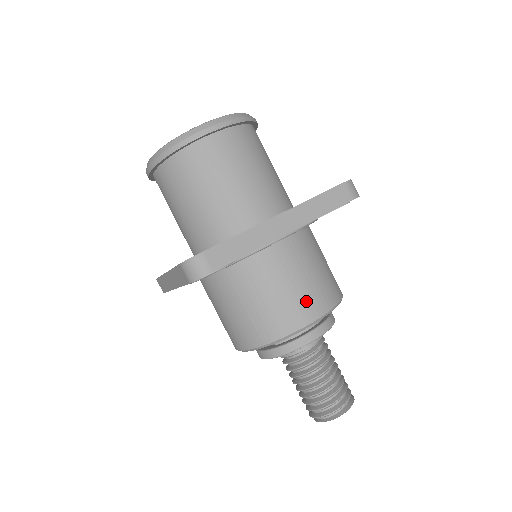
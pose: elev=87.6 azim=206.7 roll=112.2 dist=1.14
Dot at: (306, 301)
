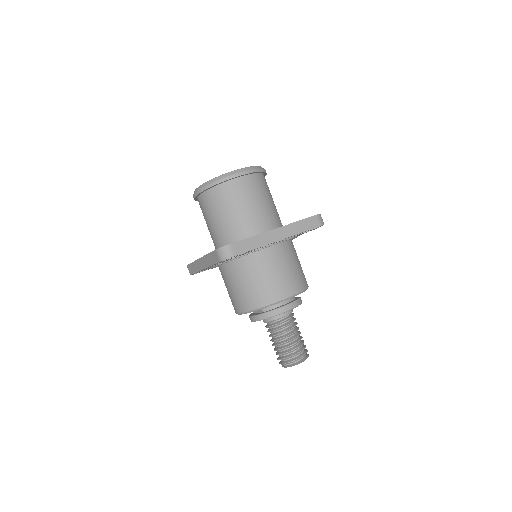
Dot at: (286, 284)
